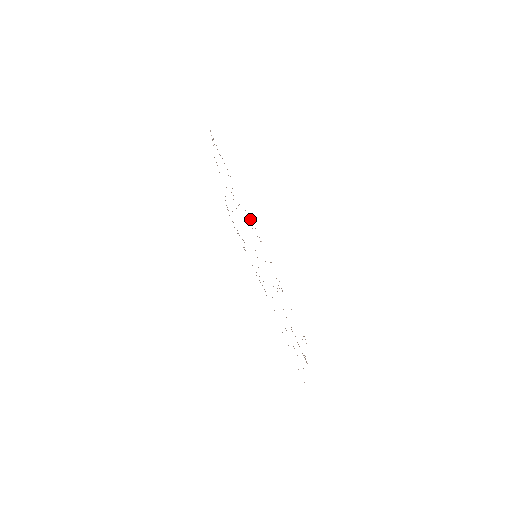
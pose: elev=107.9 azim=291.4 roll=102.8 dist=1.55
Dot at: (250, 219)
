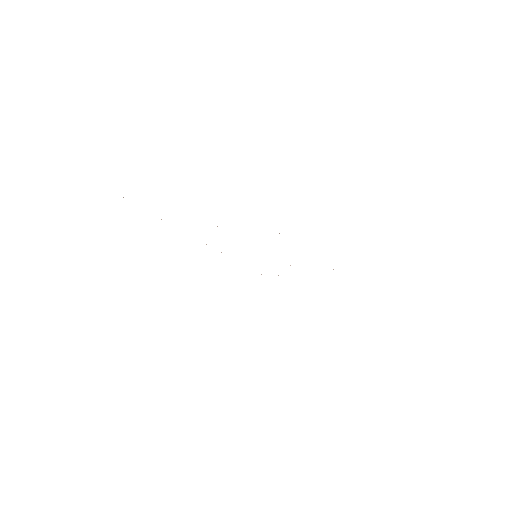
Dot at: occluded
